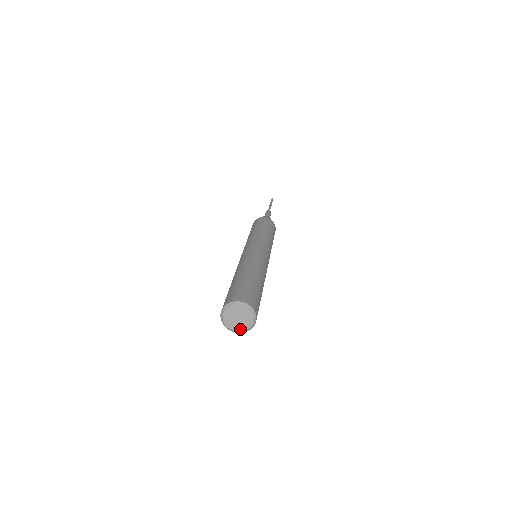
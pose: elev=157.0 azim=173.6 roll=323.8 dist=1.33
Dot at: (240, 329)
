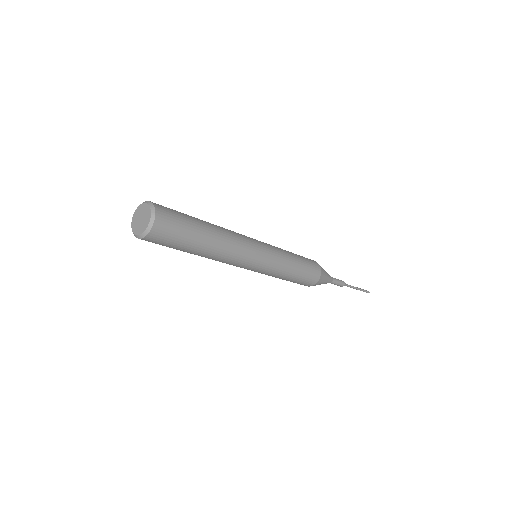
Dot at: (139, 232)
